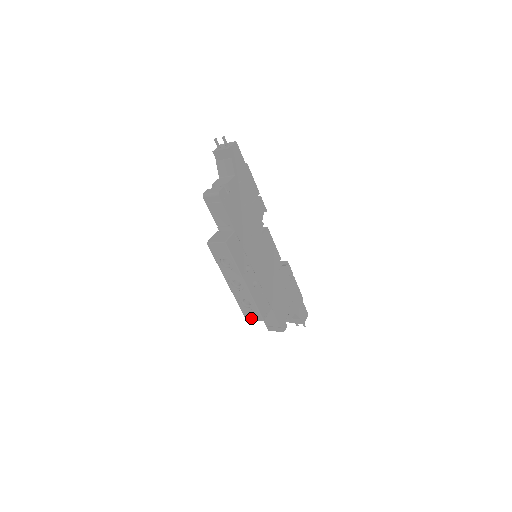
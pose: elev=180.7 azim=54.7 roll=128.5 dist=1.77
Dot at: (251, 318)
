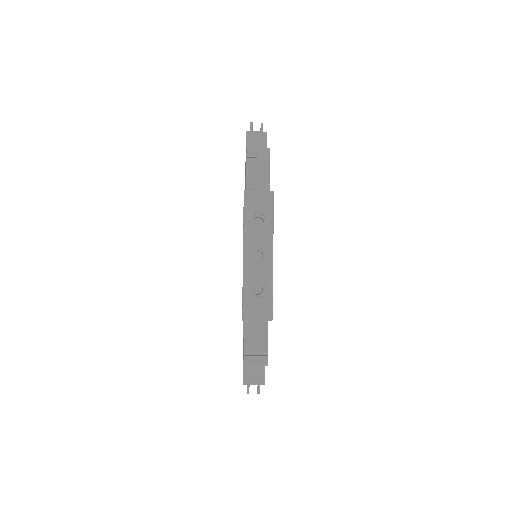
Dot at: (253, 317)
